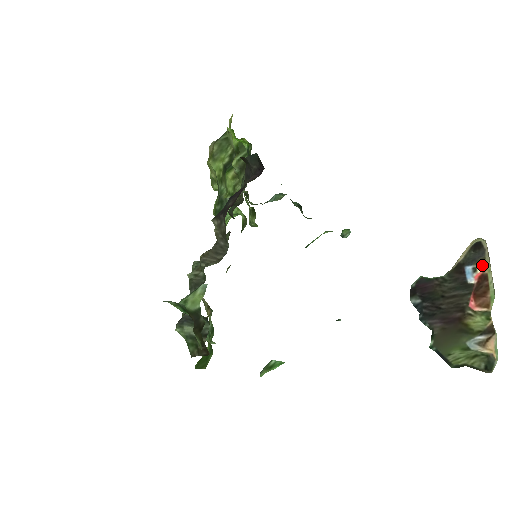
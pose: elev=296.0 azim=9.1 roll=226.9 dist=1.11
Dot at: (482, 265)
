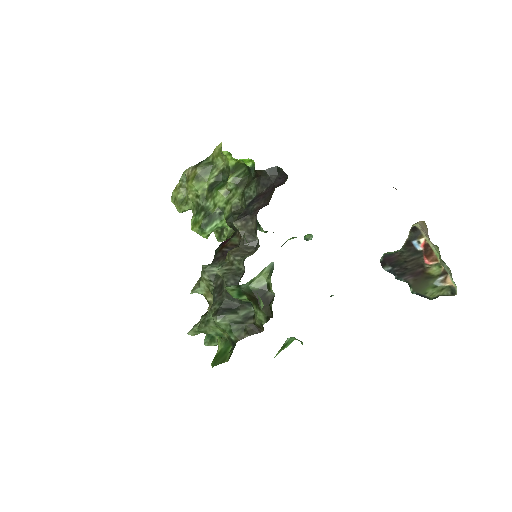
Dot at: (422, 239)
